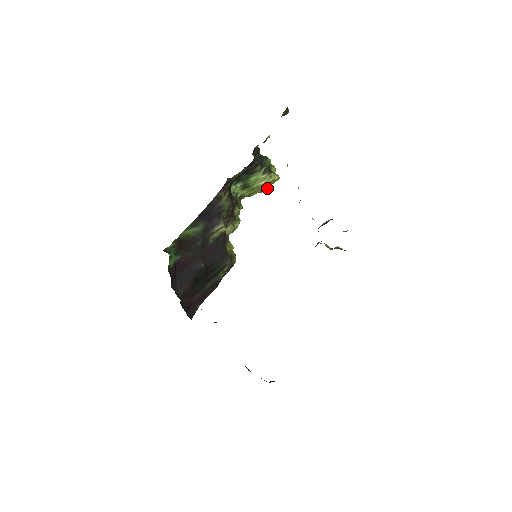
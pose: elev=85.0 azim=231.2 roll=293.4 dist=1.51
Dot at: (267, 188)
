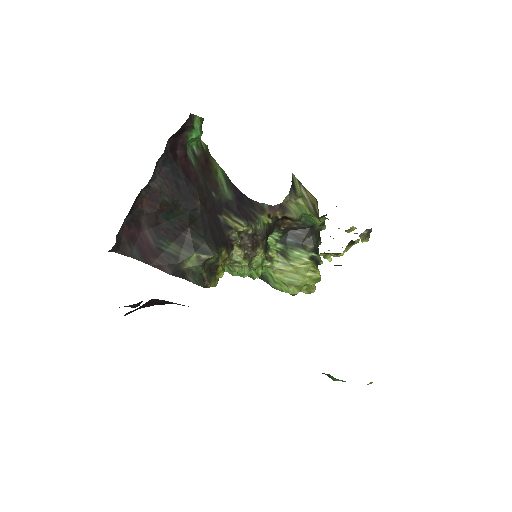
Dot at: (299, 282)
